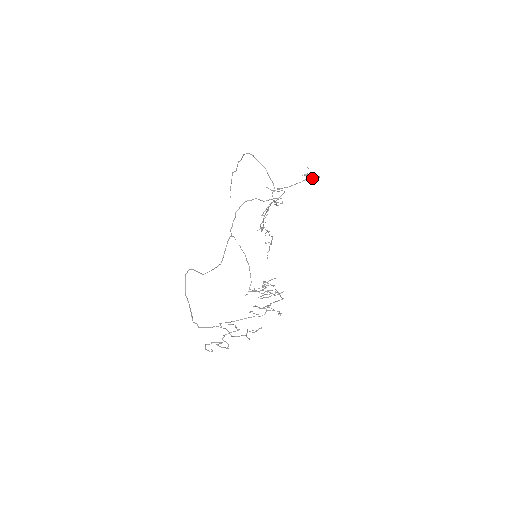
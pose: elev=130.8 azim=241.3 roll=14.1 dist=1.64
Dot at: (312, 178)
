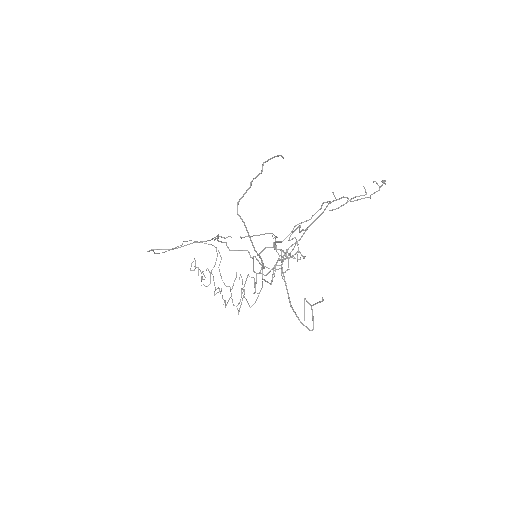
Dot at: (300, 322)
